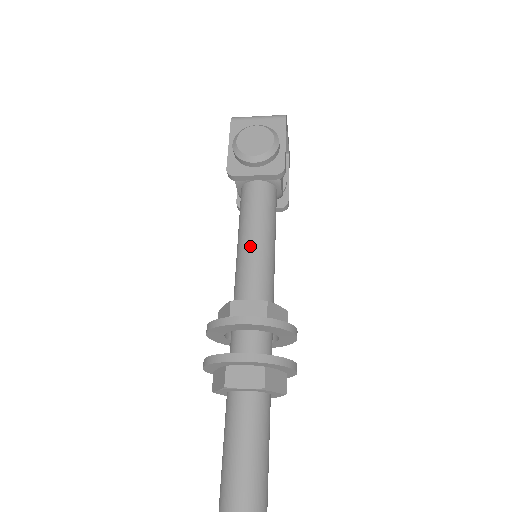
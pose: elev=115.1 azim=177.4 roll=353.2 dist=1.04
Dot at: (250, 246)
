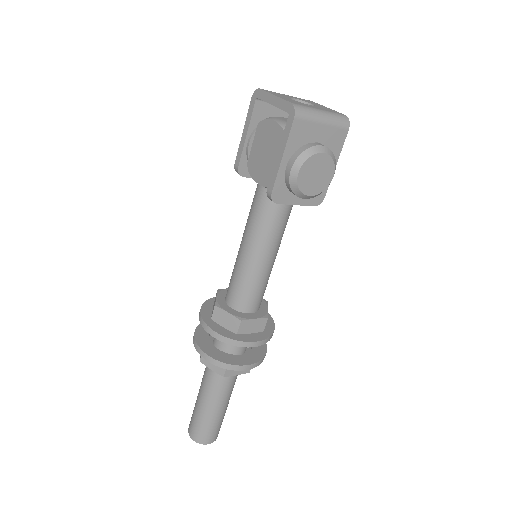
Dot at: (263, 265)
